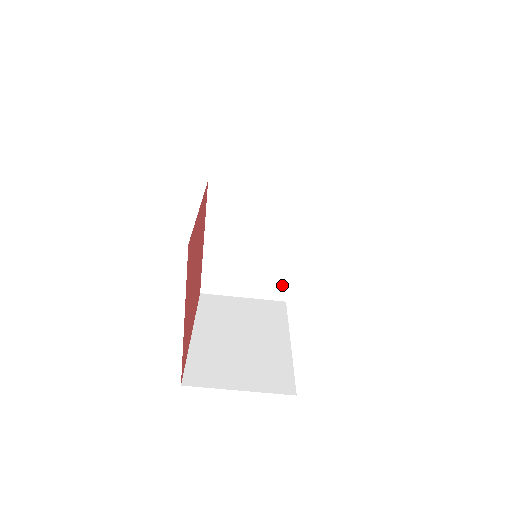
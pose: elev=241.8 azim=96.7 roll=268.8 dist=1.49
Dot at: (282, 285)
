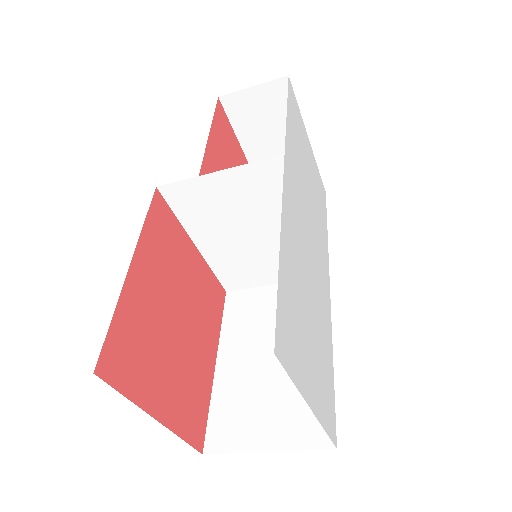
Dot at: occluded
